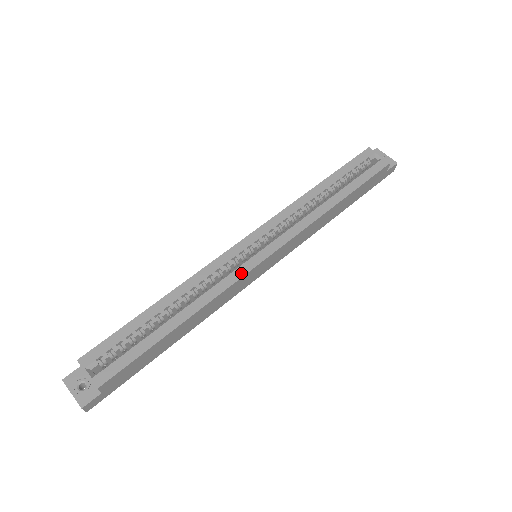
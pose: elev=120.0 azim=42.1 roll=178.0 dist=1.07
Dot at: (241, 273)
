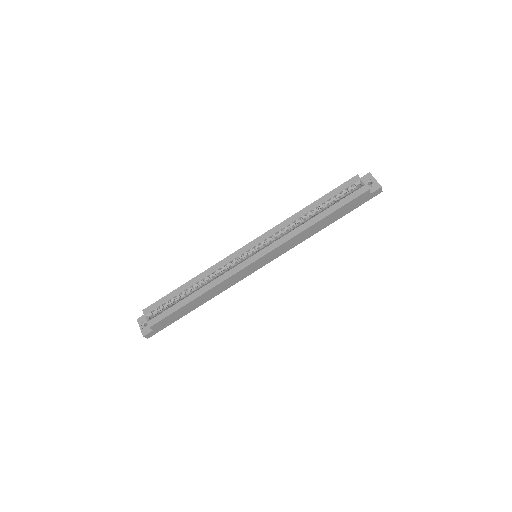
Dot at: (238, 269)
